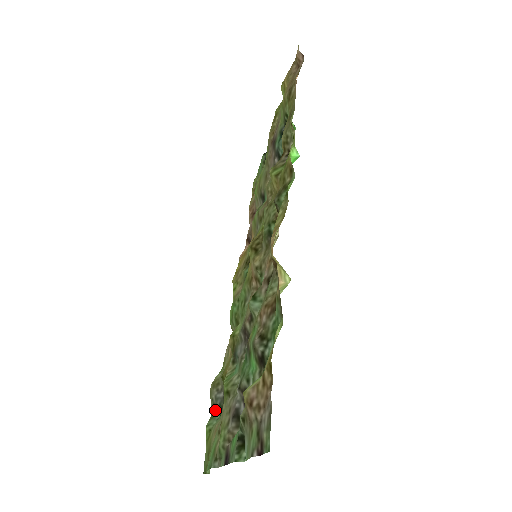
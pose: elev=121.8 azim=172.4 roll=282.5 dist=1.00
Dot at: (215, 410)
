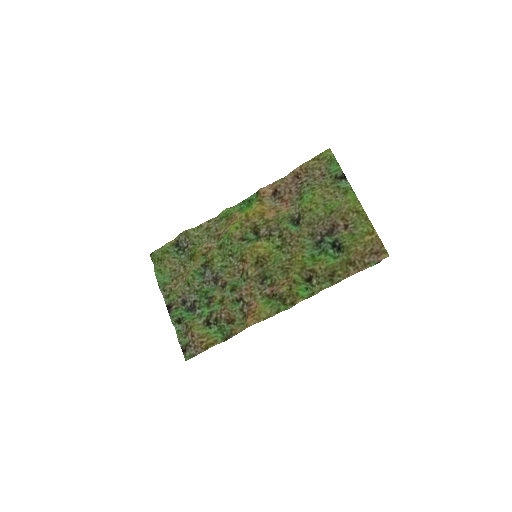
Dot at: (177, 245)
